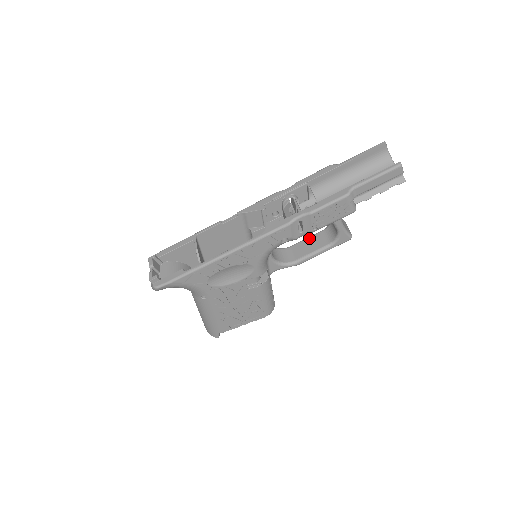
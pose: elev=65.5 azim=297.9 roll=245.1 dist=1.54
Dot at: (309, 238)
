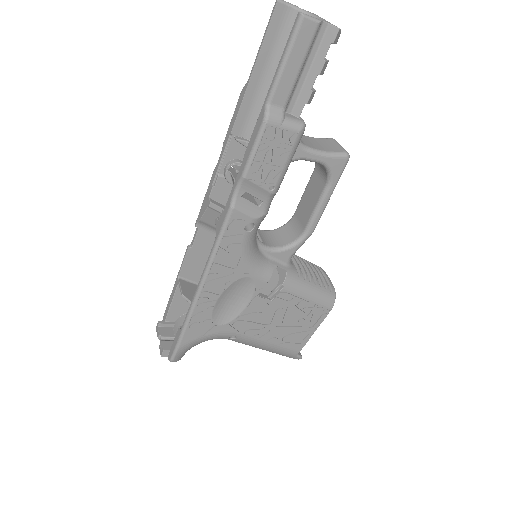
Dot at: (305, 191)
